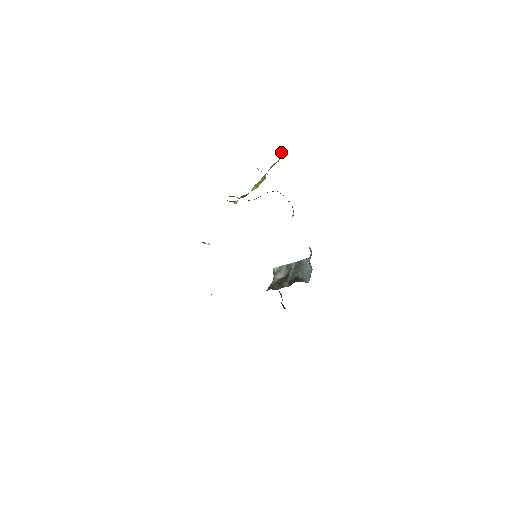
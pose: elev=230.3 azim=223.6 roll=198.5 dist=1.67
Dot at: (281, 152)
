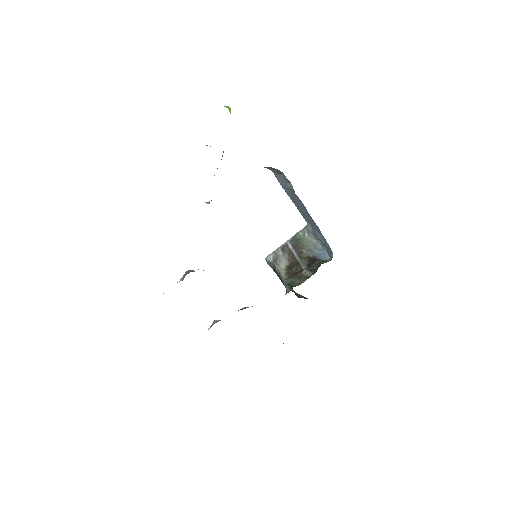
Dot at: (230, 112)
